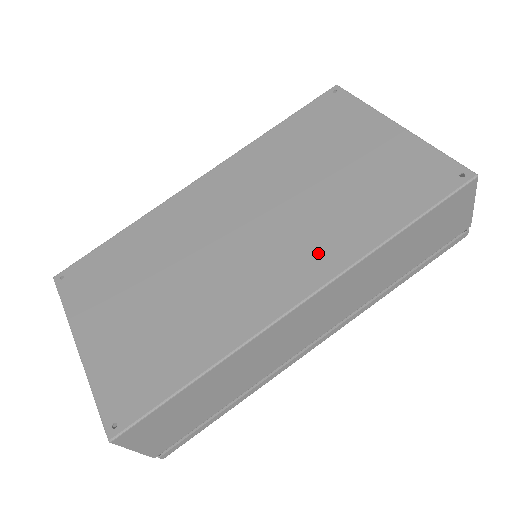
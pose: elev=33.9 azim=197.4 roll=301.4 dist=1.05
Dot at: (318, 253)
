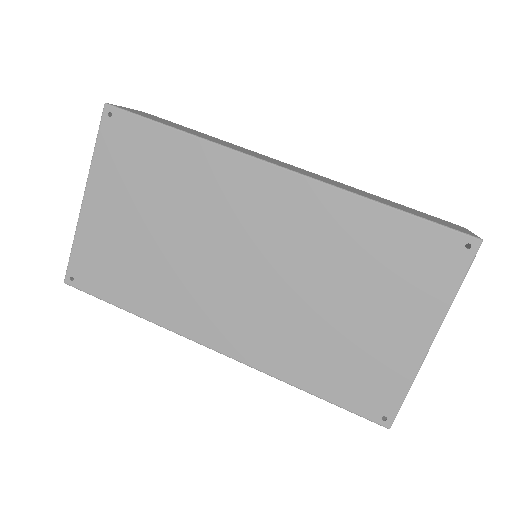
Dot at: (259, 342)
